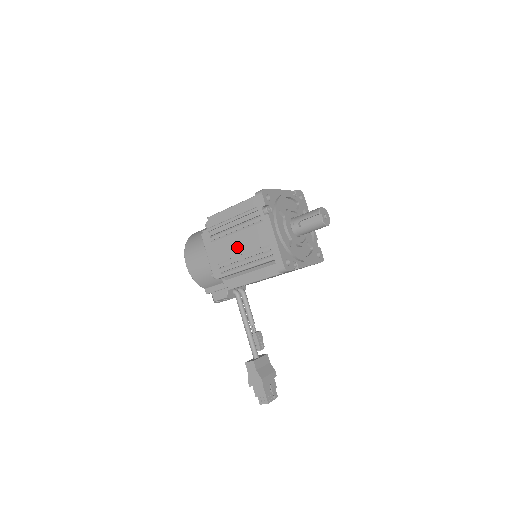
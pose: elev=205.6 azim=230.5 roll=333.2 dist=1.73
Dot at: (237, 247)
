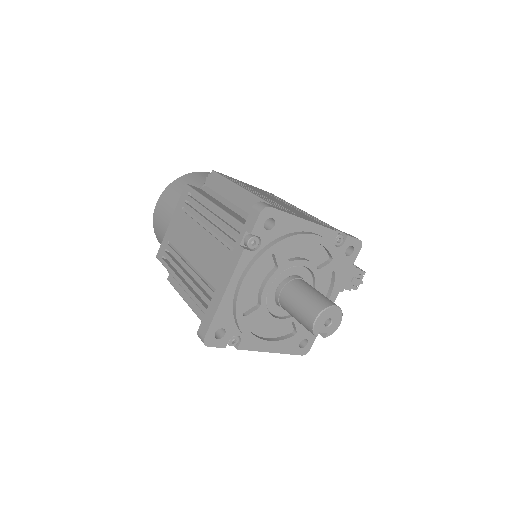
Dot at: occluded
